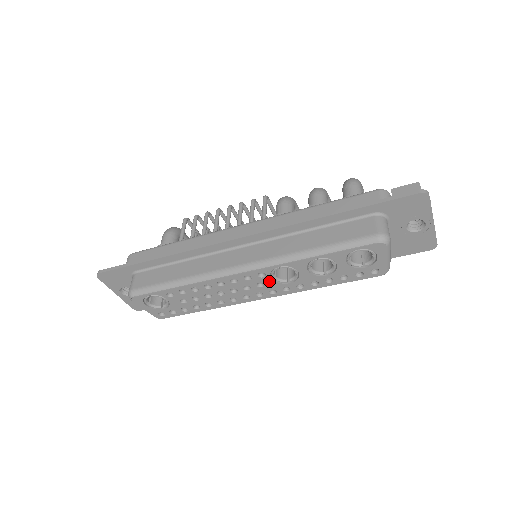
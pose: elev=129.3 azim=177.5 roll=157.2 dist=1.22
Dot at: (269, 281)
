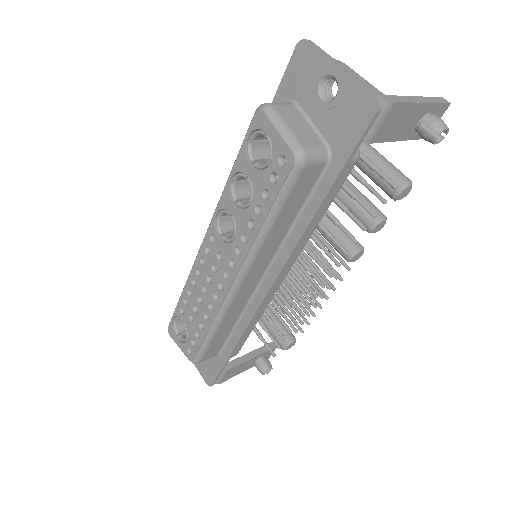
Dot at: (222, 245)
